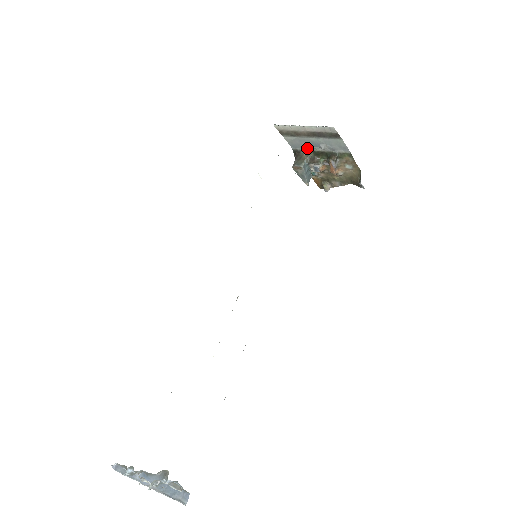
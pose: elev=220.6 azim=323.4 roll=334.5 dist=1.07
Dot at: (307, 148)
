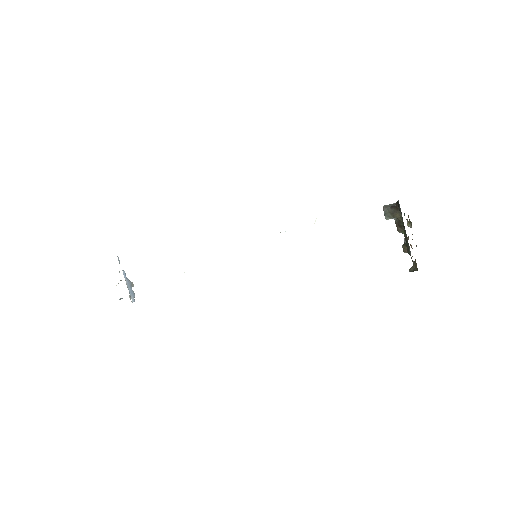
Dot at: occluded
